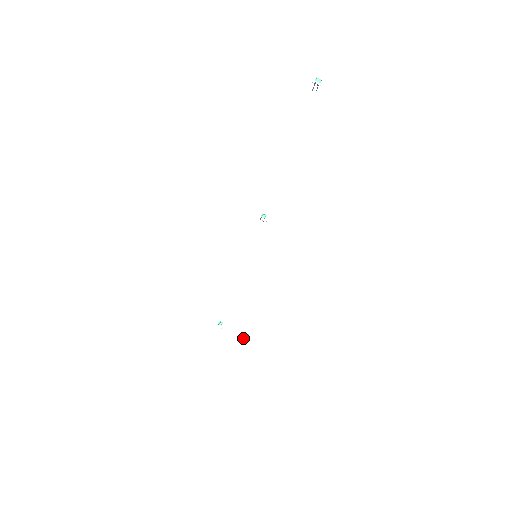
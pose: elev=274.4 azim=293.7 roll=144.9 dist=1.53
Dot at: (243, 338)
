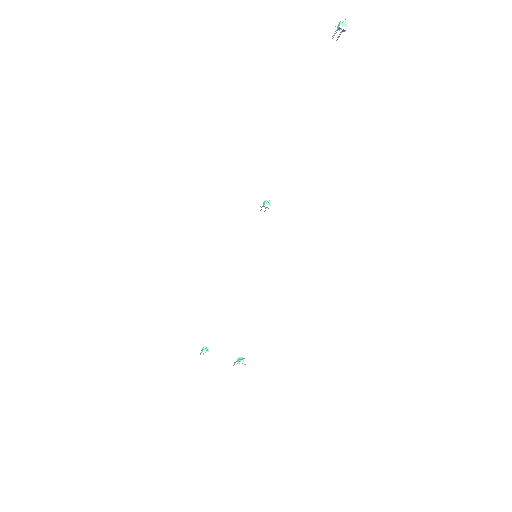
Dot at: (234, 363)
